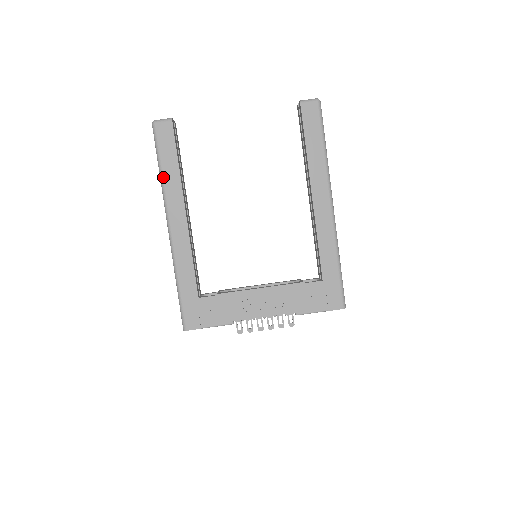
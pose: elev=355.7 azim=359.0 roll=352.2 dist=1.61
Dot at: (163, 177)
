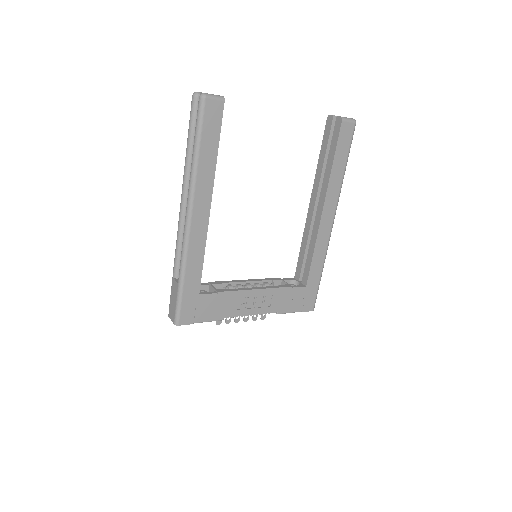
Dot at: (198, 163)
